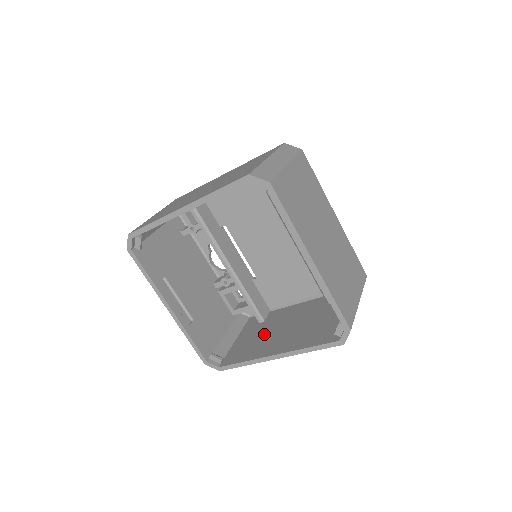
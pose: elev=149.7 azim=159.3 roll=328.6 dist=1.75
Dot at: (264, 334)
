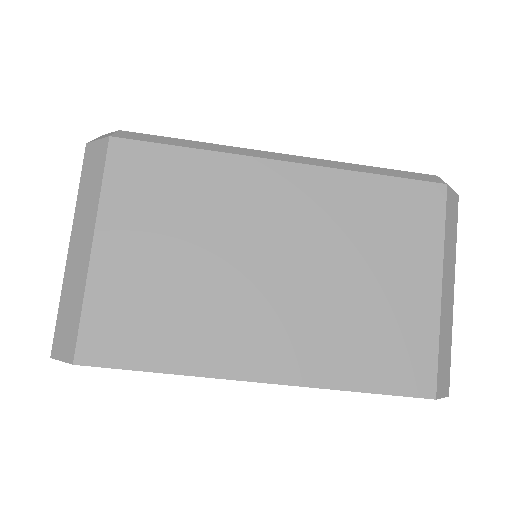
Dot at: occluded
